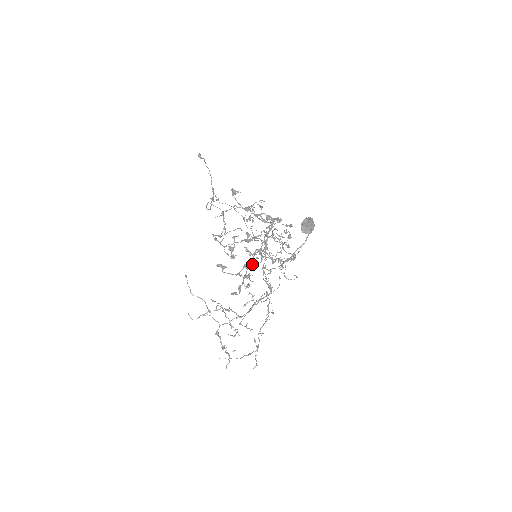
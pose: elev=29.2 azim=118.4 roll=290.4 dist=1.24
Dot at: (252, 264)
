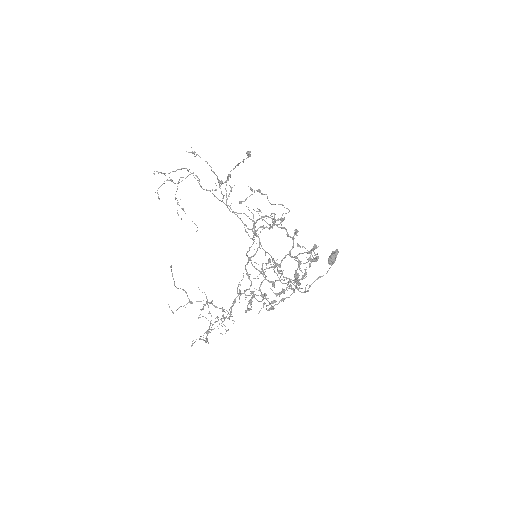
Dot at: (162, 184)
